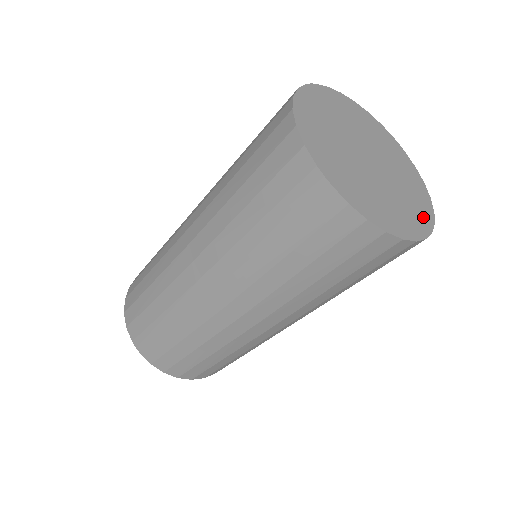
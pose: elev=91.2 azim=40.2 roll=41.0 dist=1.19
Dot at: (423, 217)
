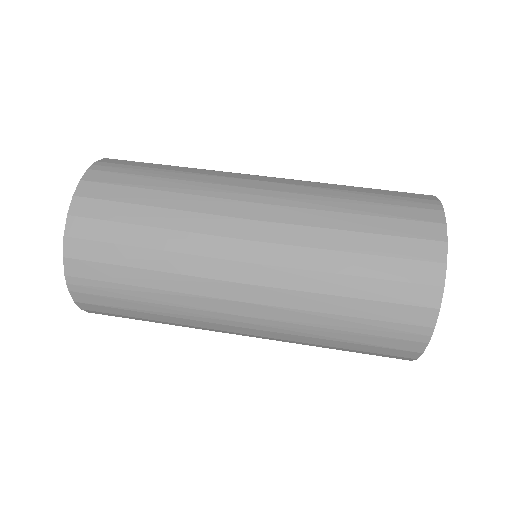
Dot at: occluded
